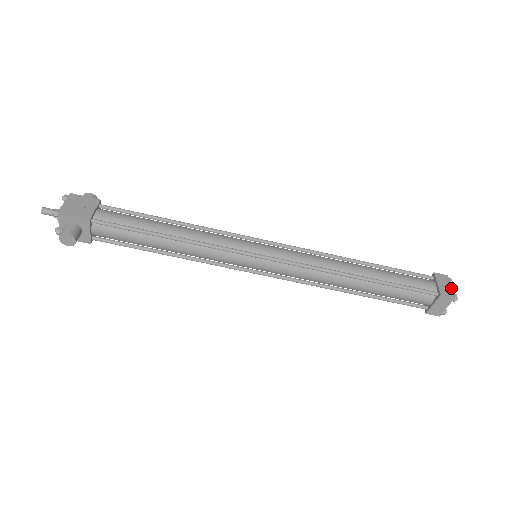
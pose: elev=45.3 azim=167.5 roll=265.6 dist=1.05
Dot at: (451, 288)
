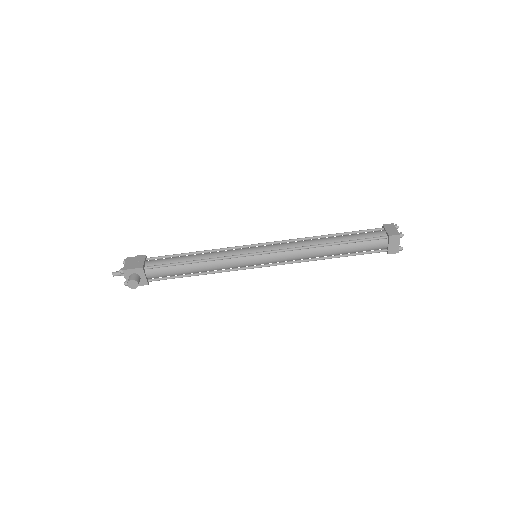
Dot at: (396, 230)
